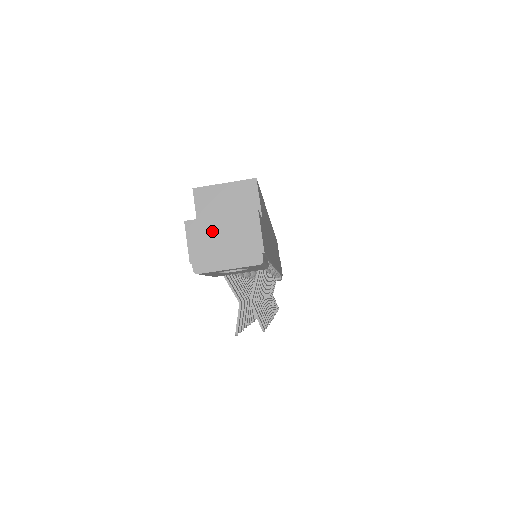
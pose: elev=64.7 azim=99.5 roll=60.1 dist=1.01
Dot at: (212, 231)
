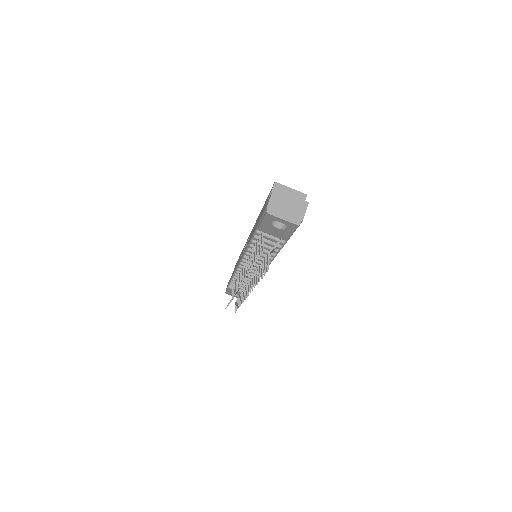
Dot at: (284, 199)
